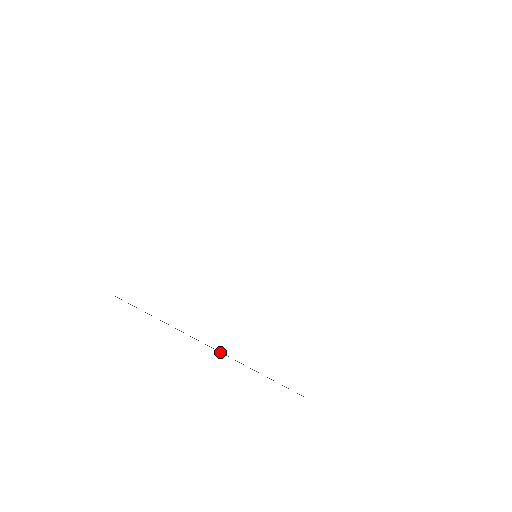
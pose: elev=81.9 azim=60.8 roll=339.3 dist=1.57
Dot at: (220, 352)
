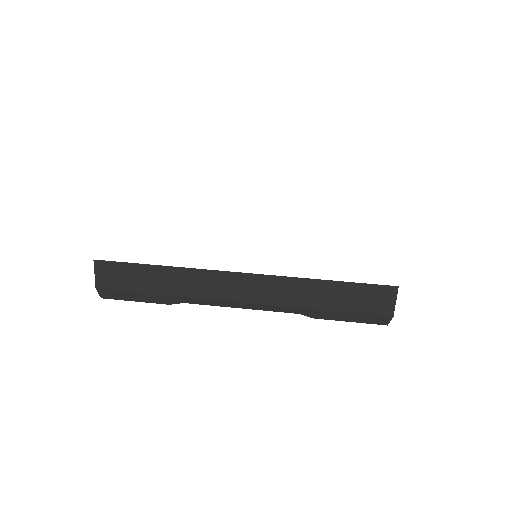
Dot at: (259, 302)
